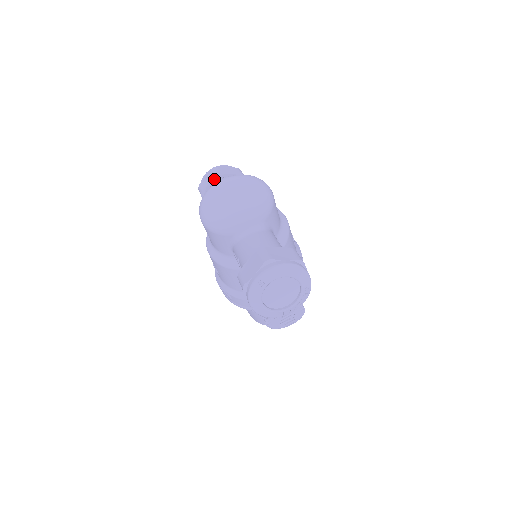
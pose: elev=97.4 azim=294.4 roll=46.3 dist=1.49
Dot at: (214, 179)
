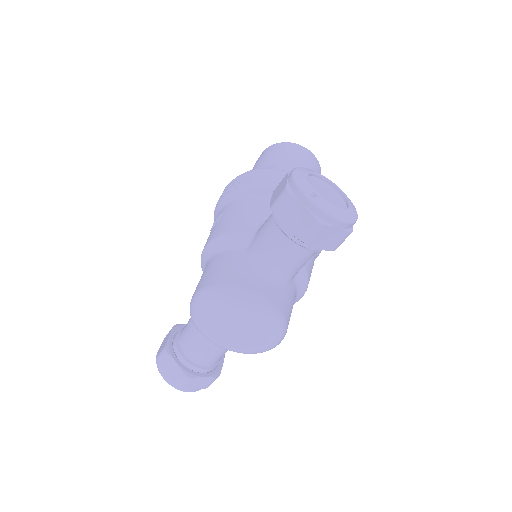
Dot at: (294, 235)
